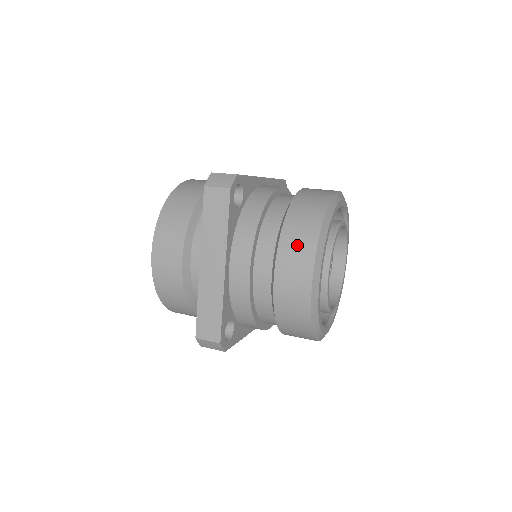
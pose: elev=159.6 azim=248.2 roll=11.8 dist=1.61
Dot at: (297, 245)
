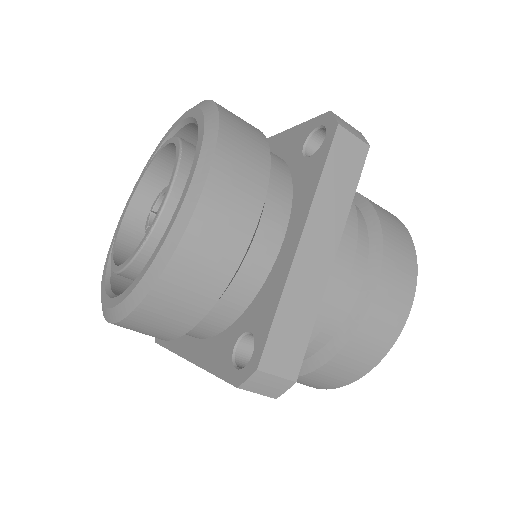
Dot at: (401, 254)
